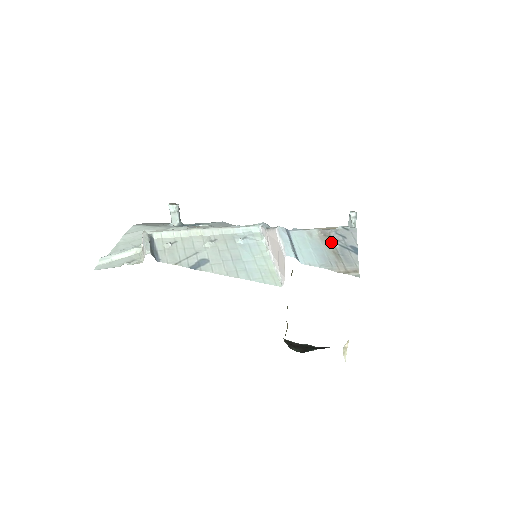
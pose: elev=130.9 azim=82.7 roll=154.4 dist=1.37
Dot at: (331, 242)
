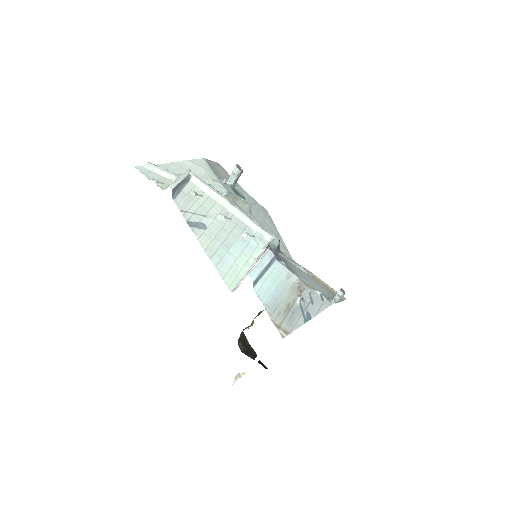
Dot at: (297, 296)
